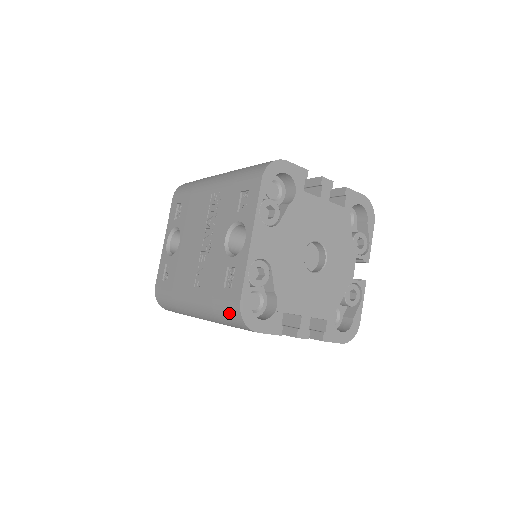
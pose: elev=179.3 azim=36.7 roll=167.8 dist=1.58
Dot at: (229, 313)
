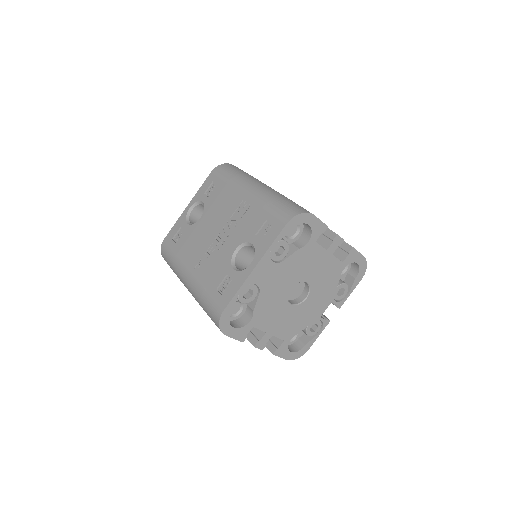
Dot at: (211, 311)
